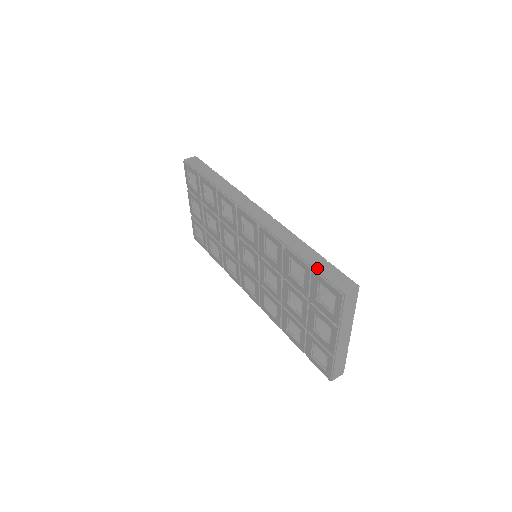
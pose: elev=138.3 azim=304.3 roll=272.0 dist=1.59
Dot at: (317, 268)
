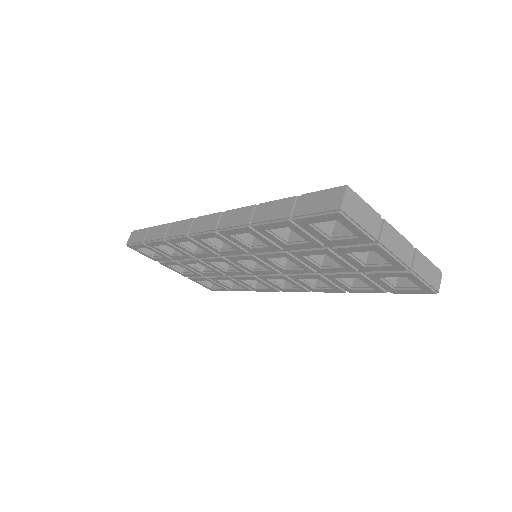
Dot at: (294, 214)
